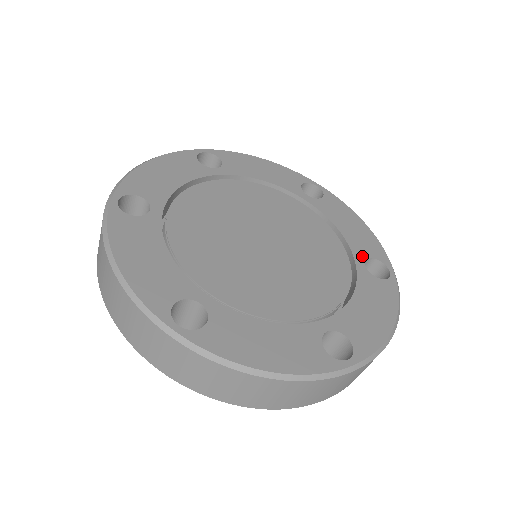
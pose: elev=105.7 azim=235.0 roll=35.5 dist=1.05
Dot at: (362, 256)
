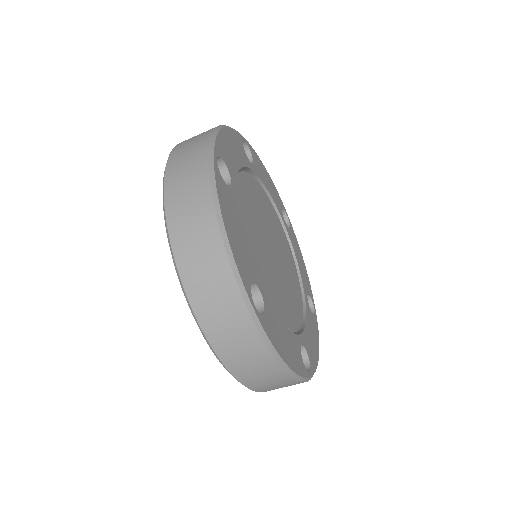
Dot at: (305, 343)
